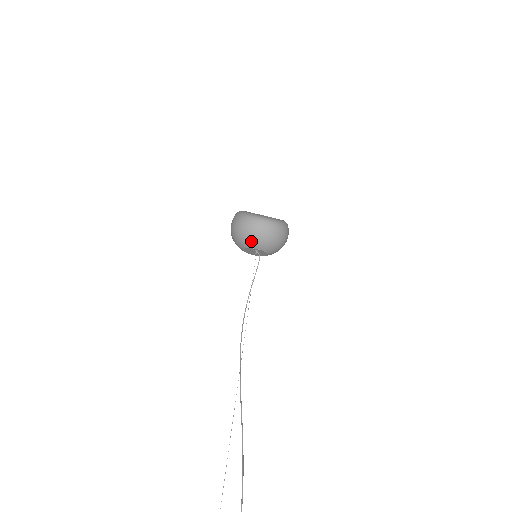
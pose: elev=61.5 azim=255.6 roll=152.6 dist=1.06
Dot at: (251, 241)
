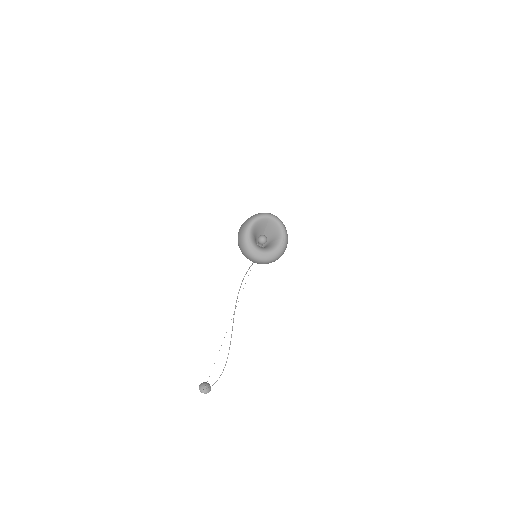
Dot at: occluded
